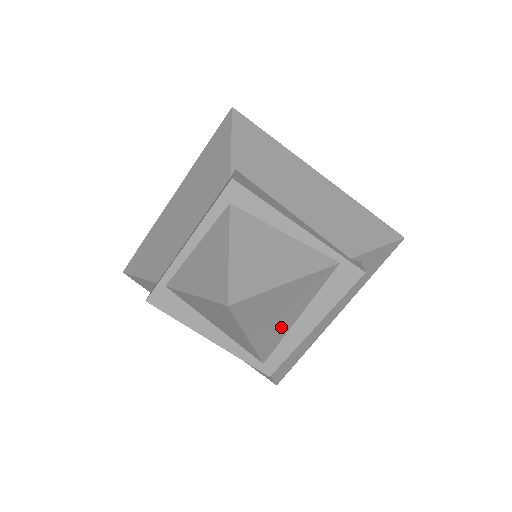
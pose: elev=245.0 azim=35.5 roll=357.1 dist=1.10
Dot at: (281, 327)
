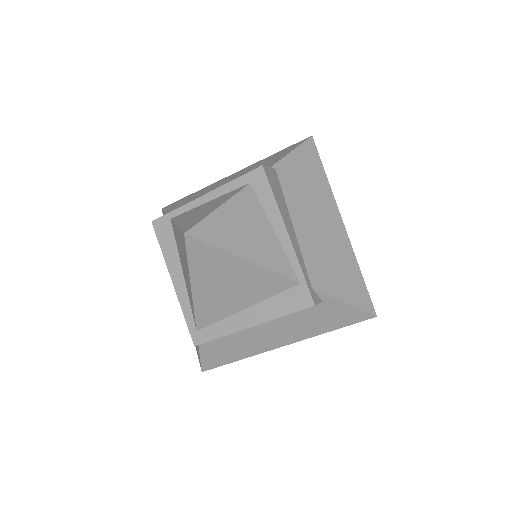
Dot at: (225, 304)
